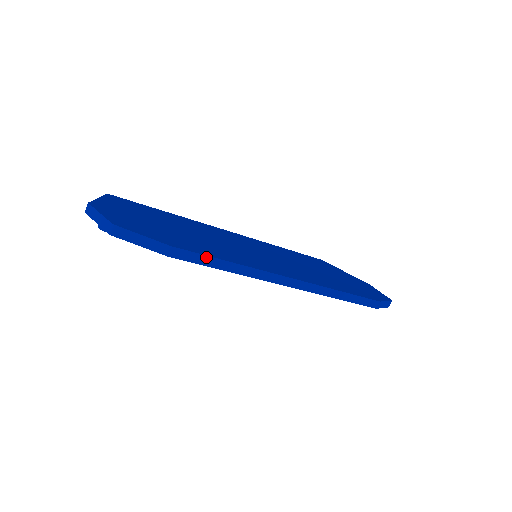
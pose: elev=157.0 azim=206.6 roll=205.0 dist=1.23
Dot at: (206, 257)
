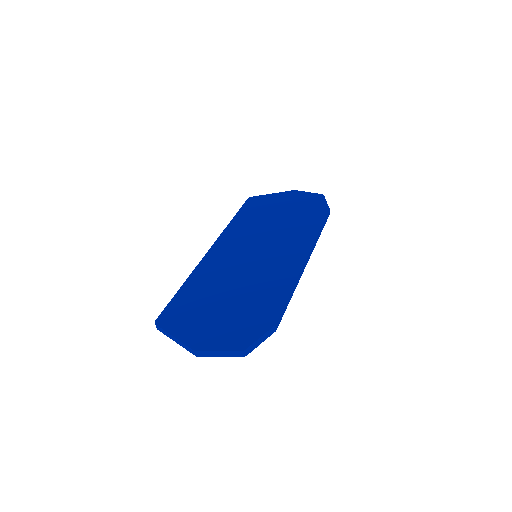
Dot at: (284, 306)
